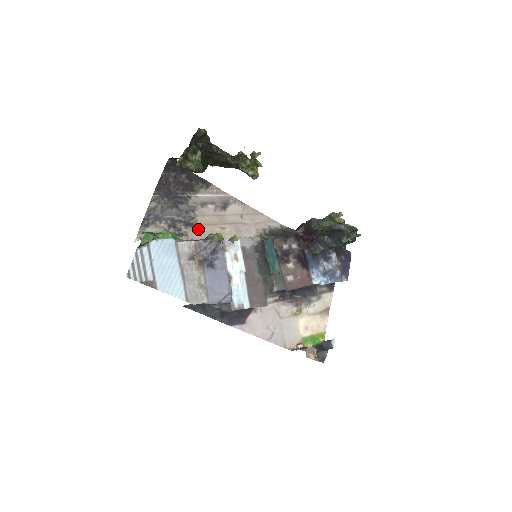
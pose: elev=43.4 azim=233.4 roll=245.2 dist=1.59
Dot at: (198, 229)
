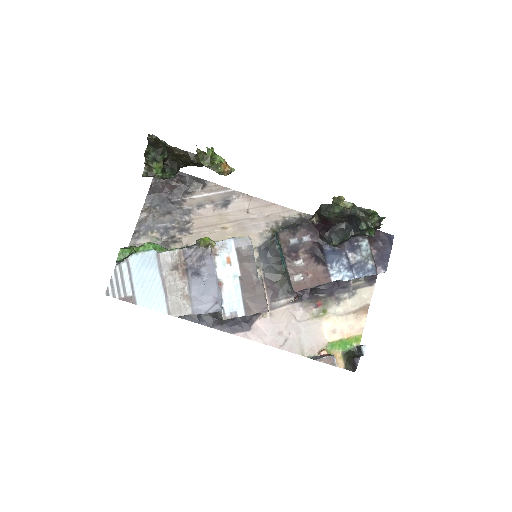
Dot at: (194, 233)
